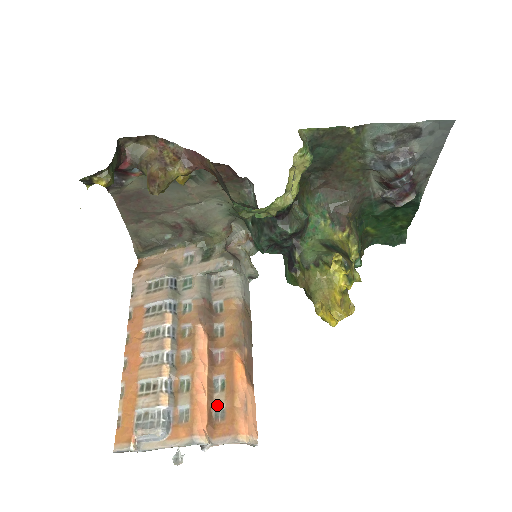
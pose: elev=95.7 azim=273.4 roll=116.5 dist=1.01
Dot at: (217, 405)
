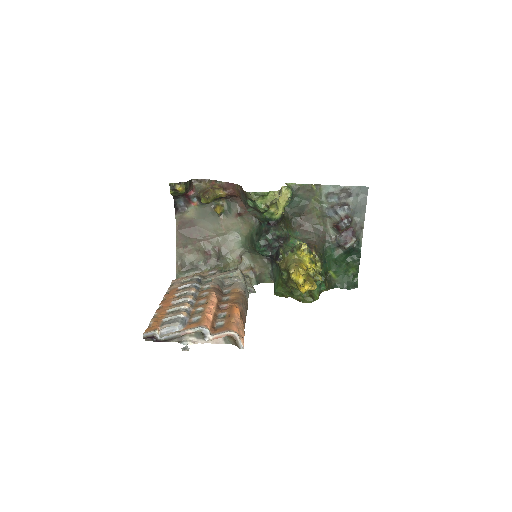
Dot at: (219, 322)
